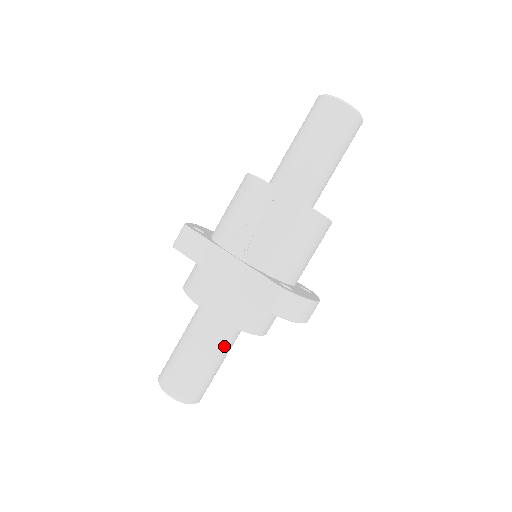
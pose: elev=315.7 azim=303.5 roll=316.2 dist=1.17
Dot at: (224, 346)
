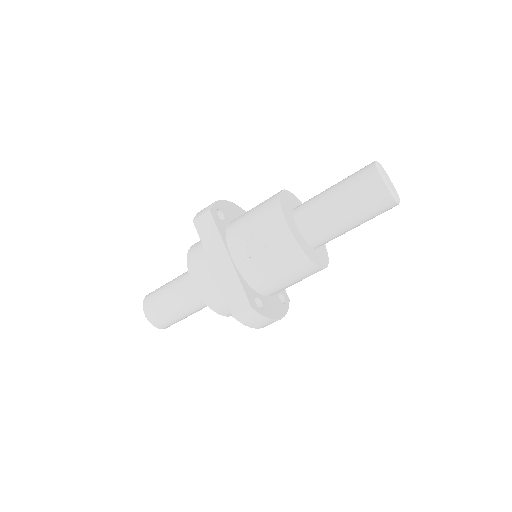
Dot at: (199, 307)
